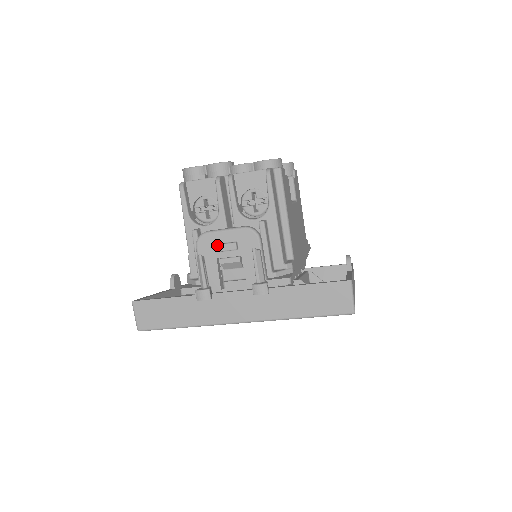
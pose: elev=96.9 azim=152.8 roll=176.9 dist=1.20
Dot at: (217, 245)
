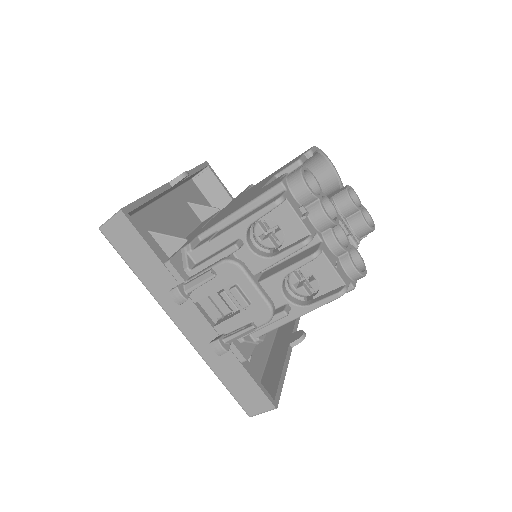
Dot at: (235, 288)
